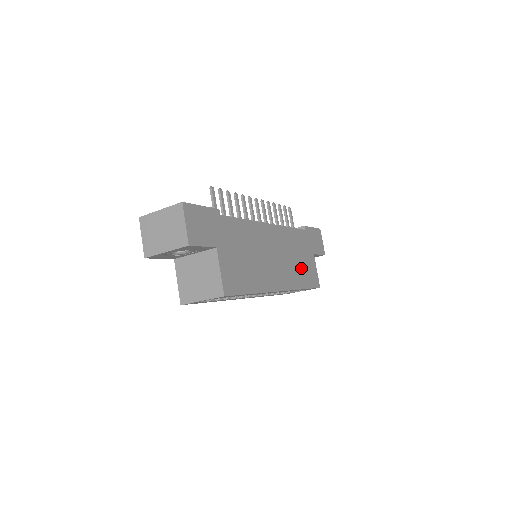
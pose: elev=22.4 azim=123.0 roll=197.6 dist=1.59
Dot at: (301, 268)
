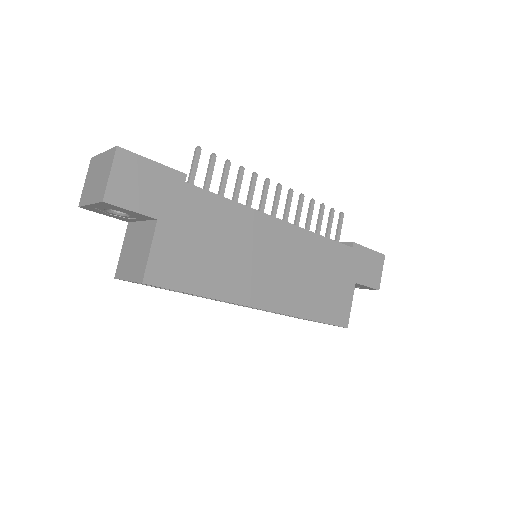
Dot at: (320, 293)
